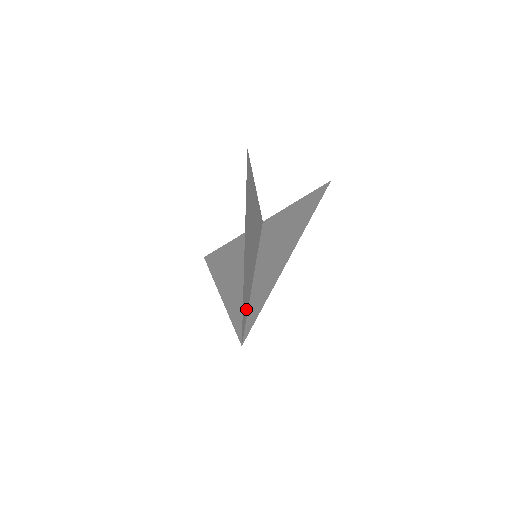
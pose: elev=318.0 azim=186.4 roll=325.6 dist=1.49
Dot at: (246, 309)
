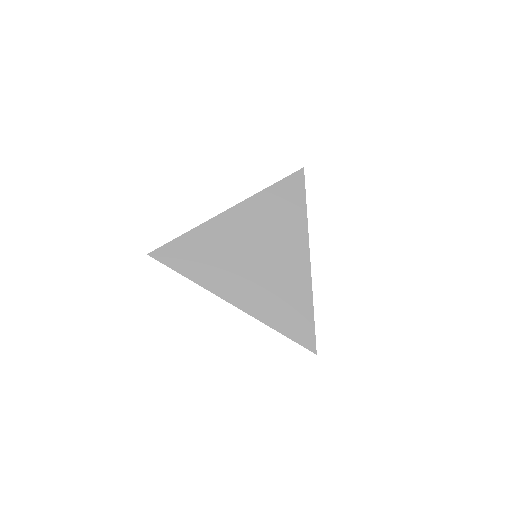
Dot at: (300, 320)
